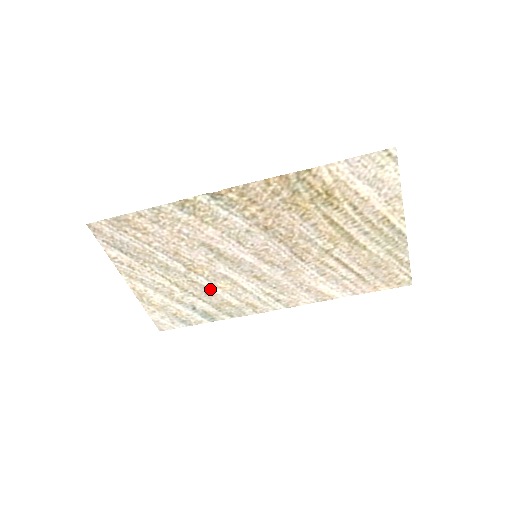
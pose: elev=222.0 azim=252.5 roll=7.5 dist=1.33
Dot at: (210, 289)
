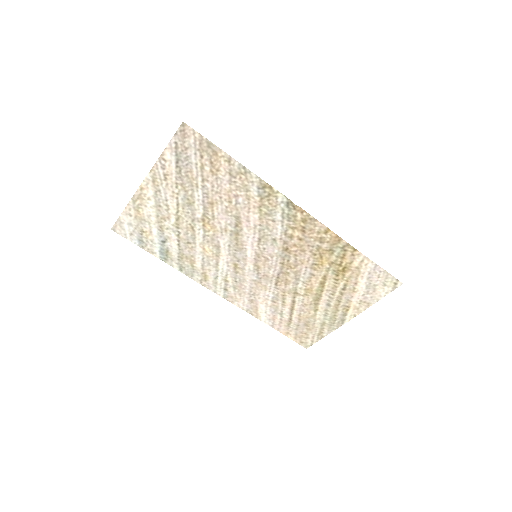
Dot at: (196, 243)
